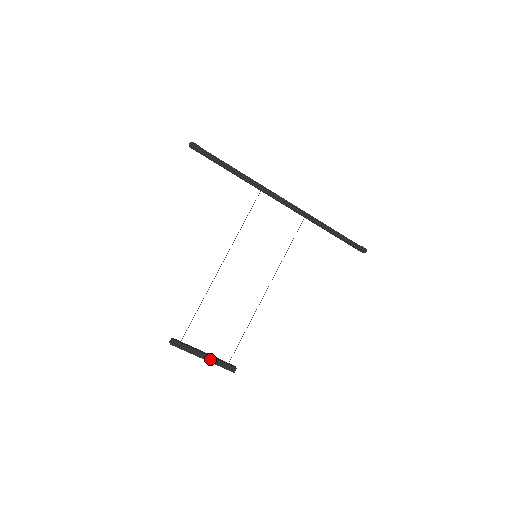
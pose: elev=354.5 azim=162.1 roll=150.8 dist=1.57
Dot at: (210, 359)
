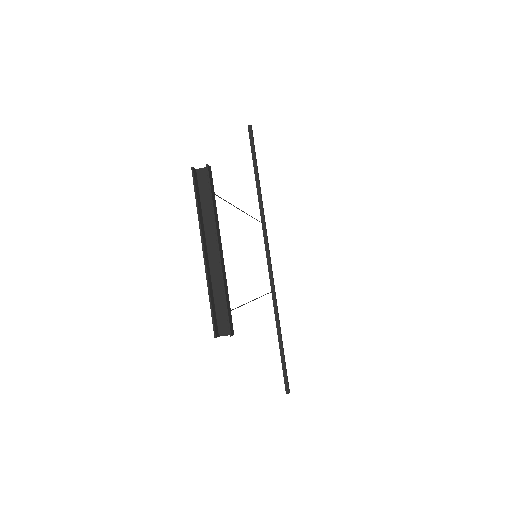
Dot at: (223, 265)
